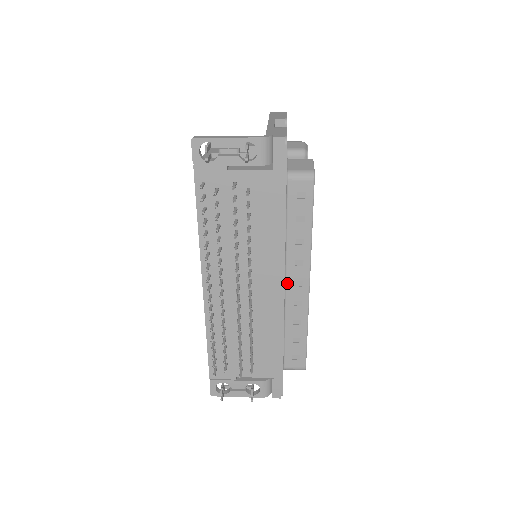
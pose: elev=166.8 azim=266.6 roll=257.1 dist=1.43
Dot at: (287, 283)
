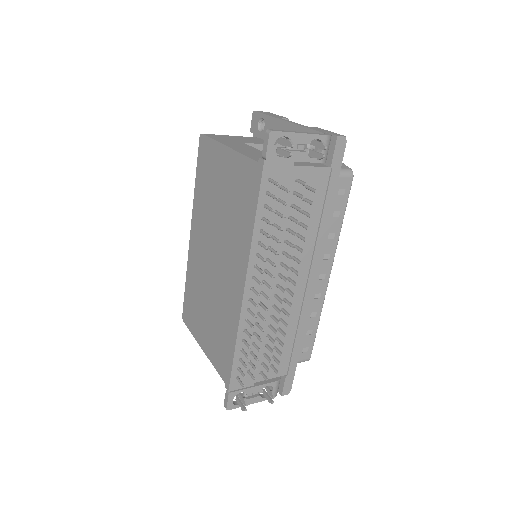
Dot at: occluded
